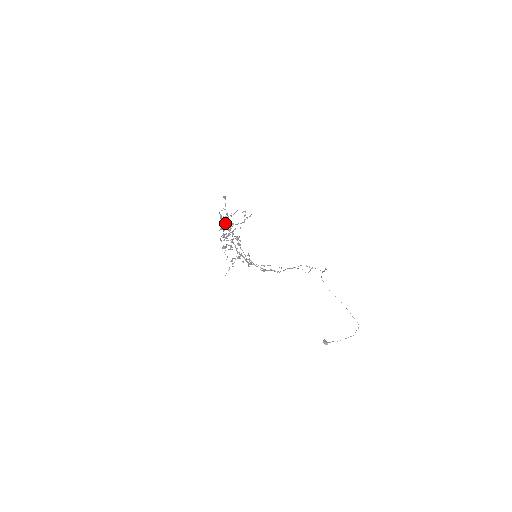
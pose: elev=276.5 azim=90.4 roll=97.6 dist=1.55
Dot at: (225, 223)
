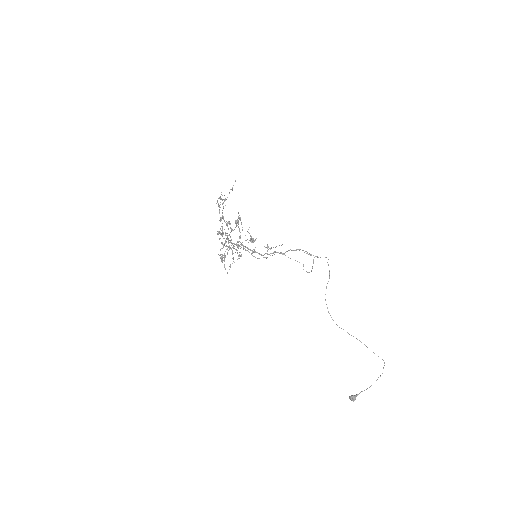
Dot at: (223, 218)
